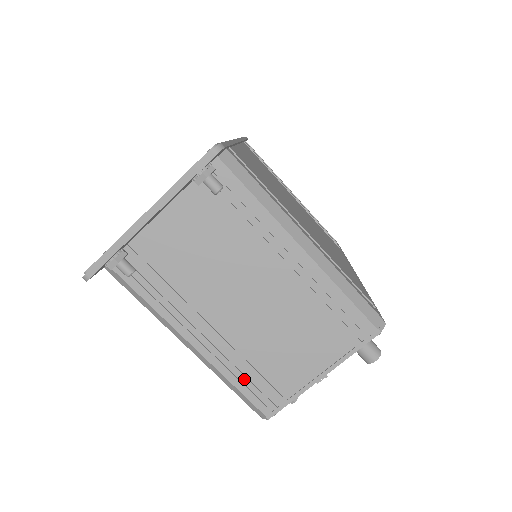
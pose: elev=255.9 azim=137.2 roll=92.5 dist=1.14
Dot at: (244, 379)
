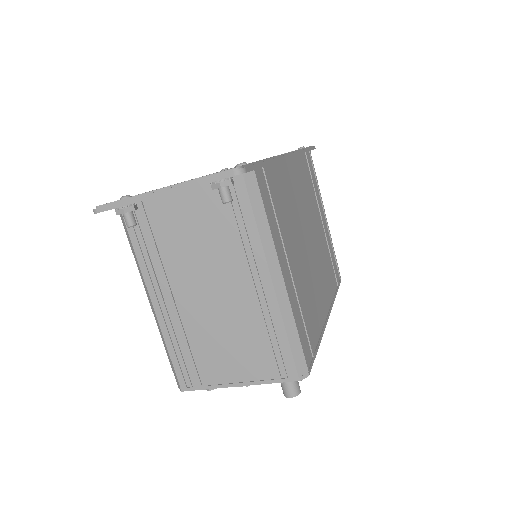
Dot at: (178, 351)
